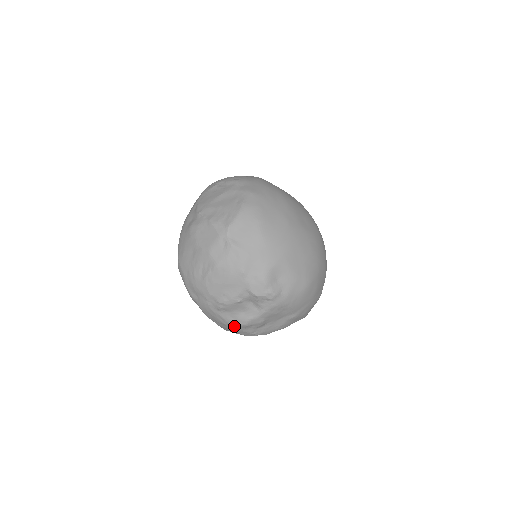
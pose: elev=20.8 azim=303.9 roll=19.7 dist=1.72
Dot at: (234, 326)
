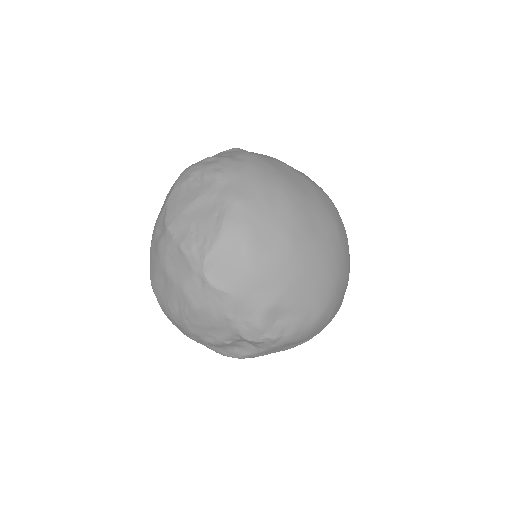
Dot at: (228, 356)
